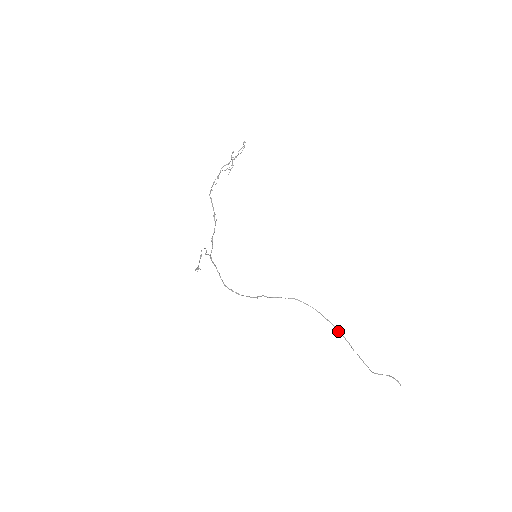
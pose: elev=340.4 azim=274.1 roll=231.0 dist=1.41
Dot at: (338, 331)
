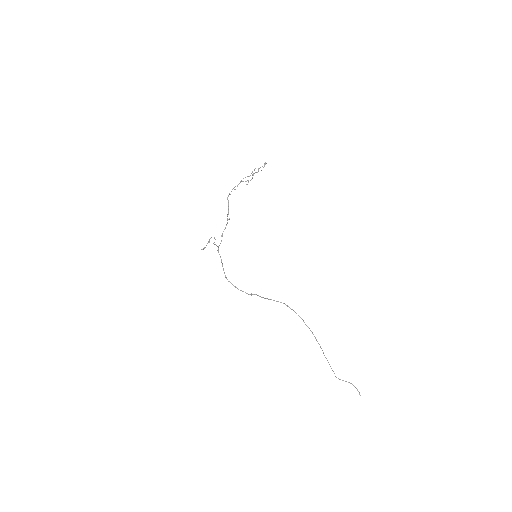
Dot at: (315, 338)
